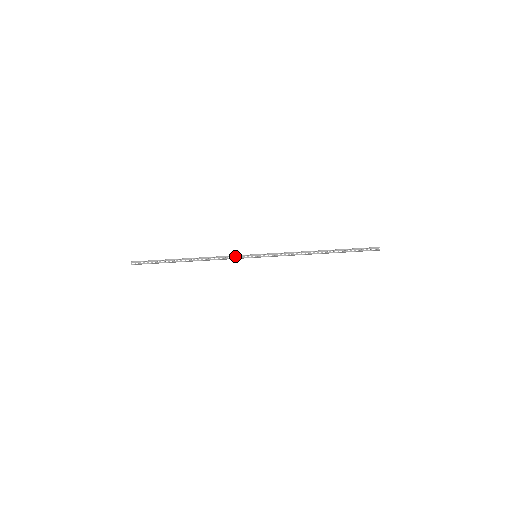
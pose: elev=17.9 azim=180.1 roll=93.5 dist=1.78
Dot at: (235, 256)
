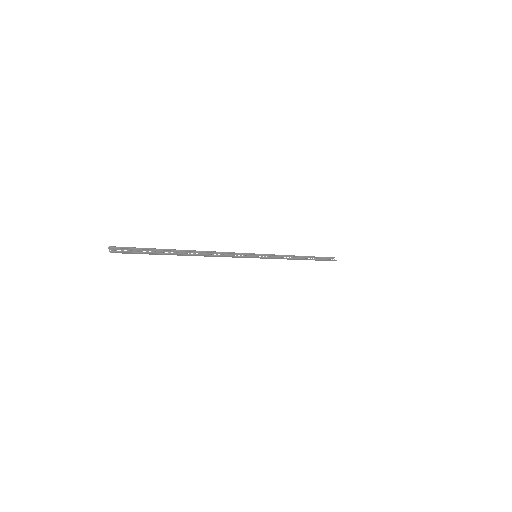
Dot at: (237, 254)
